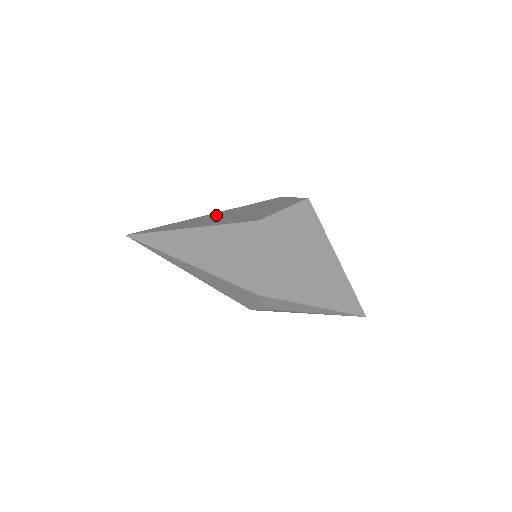
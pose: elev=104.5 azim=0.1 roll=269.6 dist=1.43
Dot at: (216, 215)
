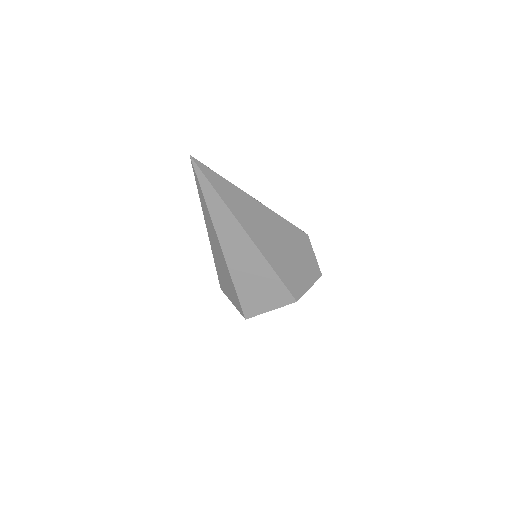
Dot at: (270, 223)
